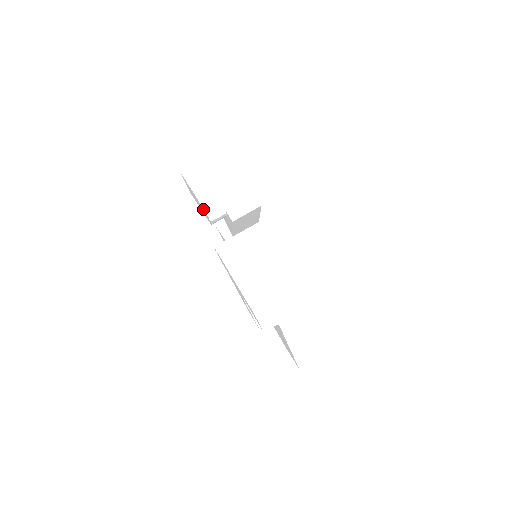
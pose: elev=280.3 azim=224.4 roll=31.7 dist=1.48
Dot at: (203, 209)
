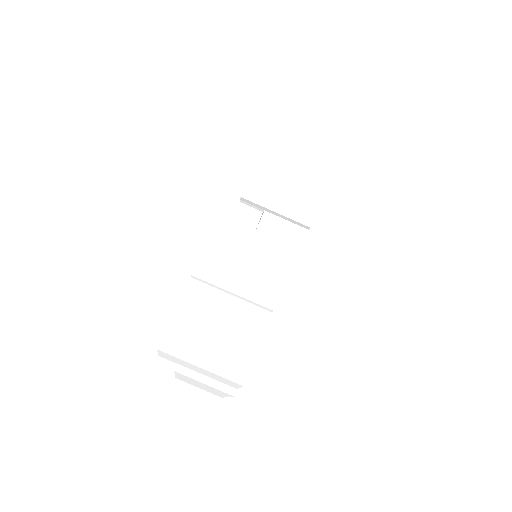
Dot at: (248, 180)
